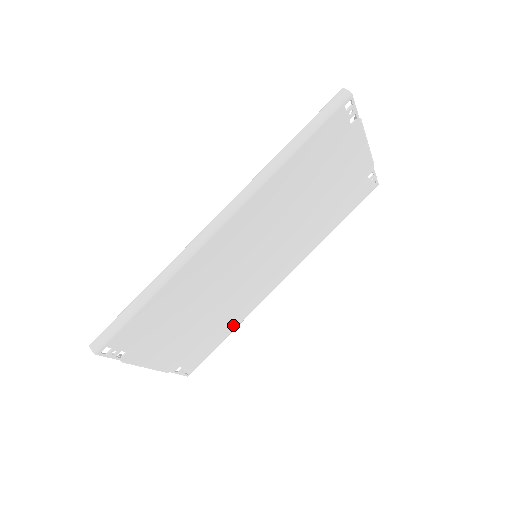
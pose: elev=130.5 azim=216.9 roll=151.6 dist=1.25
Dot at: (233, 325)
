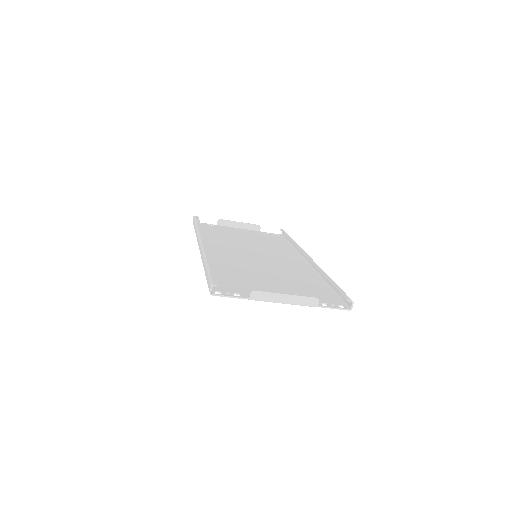
Dot at: occluded
